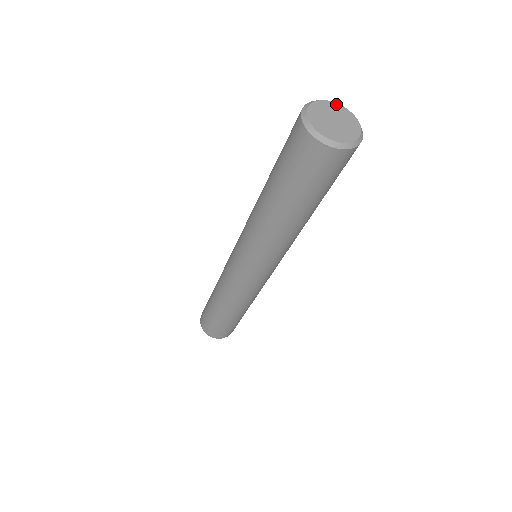
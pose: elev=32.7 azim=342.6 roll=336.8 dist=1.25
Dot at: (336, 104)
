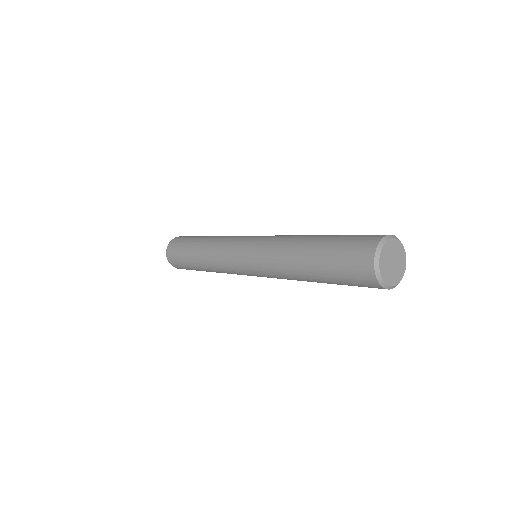
Dot at: (400, 243)
